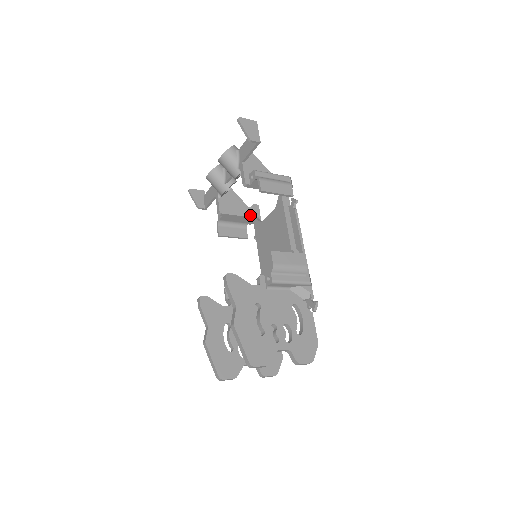
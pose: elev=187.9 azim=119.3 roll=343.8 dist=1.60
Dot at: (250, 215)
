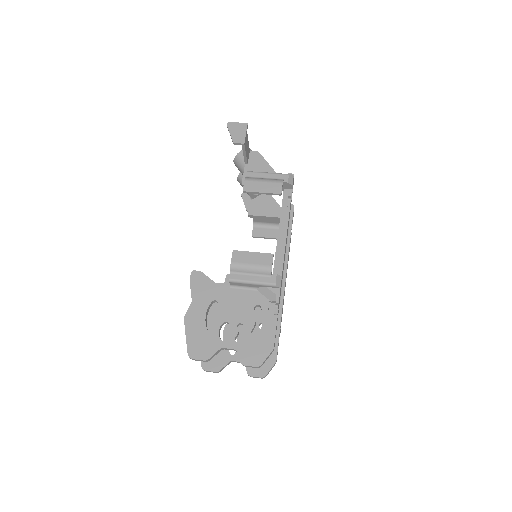
Dot at: occluded
